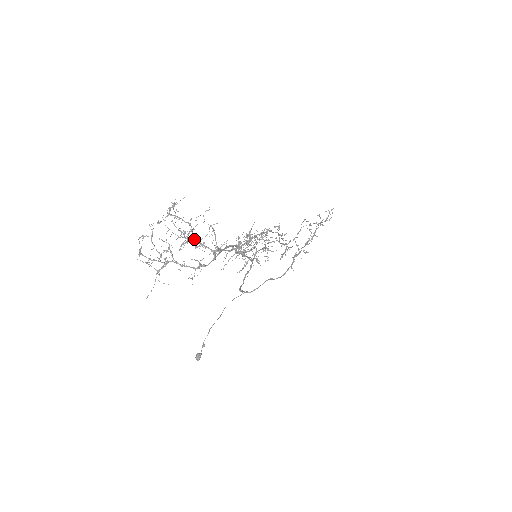
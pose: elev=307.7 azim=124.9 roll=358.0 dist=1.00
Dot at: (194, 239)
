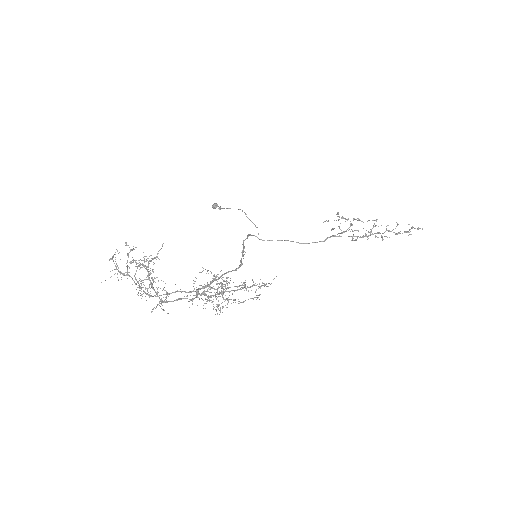
Dot at: (151, 286)
